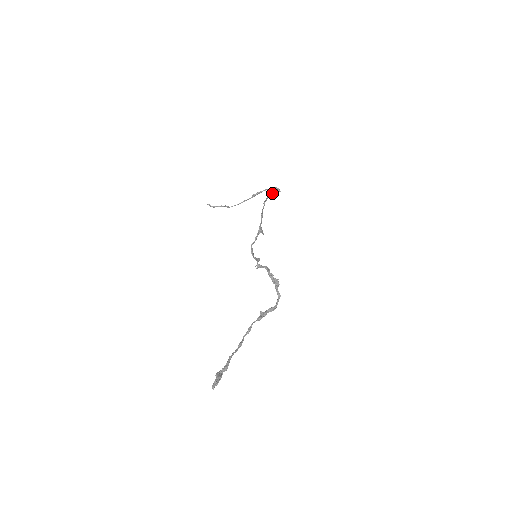
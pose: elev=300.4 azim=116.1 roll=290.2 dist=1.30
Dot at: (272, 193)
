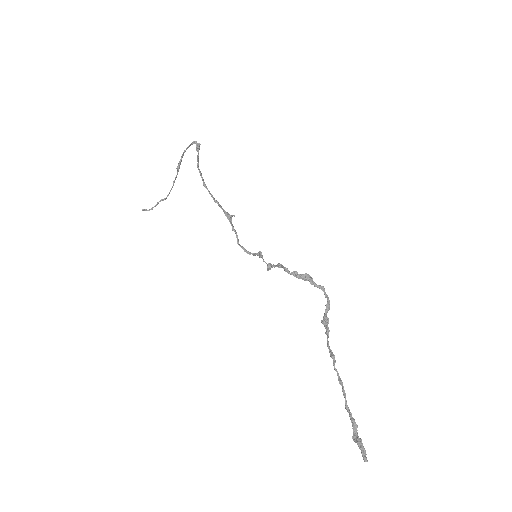
Dot at: (198, 160)
